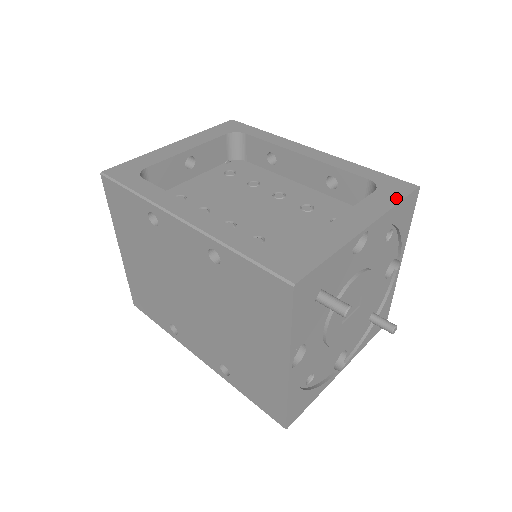
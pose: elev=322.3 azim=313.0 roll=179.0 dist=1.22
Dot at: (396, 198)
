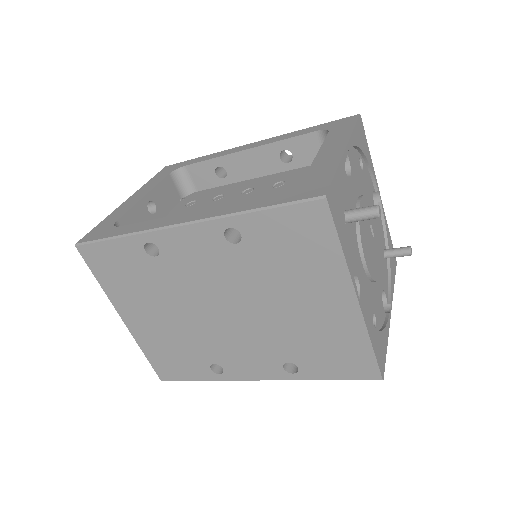
Dot at: (350, 126)
